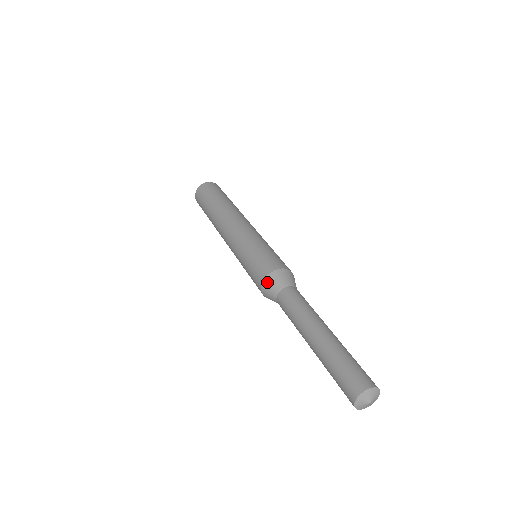
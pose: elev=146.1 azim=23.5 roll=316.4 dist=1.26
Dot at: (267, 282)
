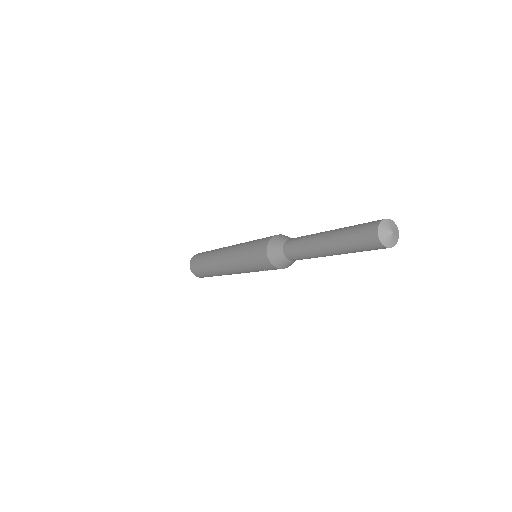
Dot at: (270, 251)
